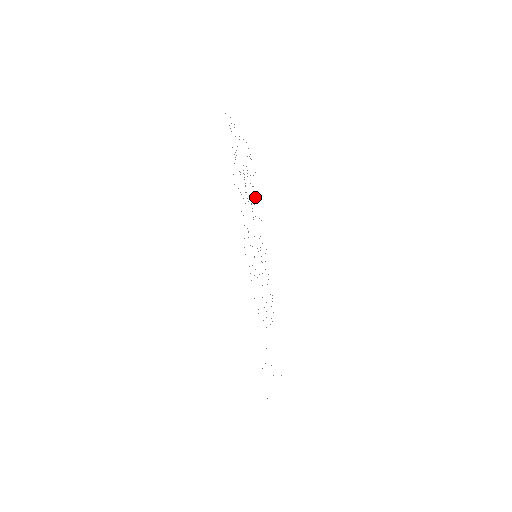
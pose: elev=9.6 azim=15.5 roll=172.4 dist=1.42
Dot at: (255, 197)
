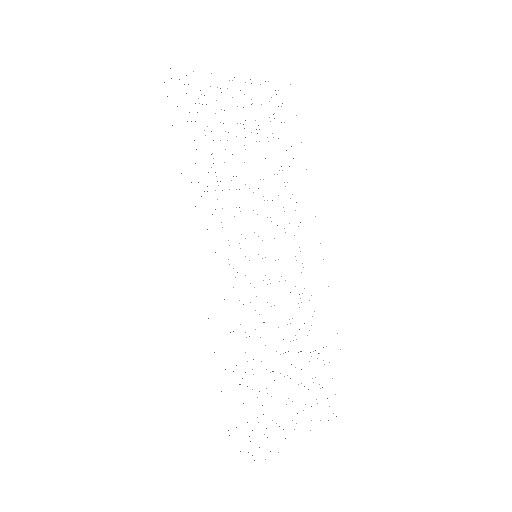
Dot at: occluded
